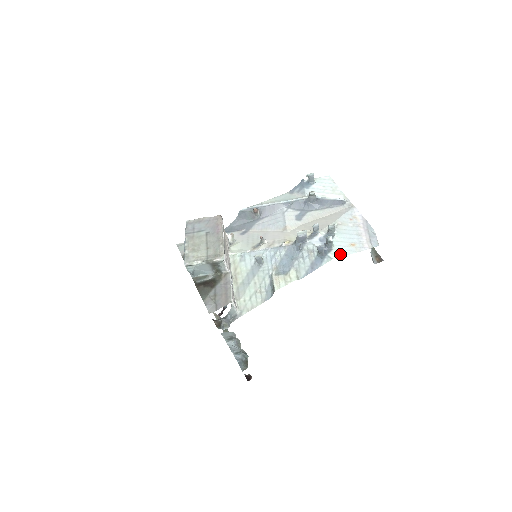
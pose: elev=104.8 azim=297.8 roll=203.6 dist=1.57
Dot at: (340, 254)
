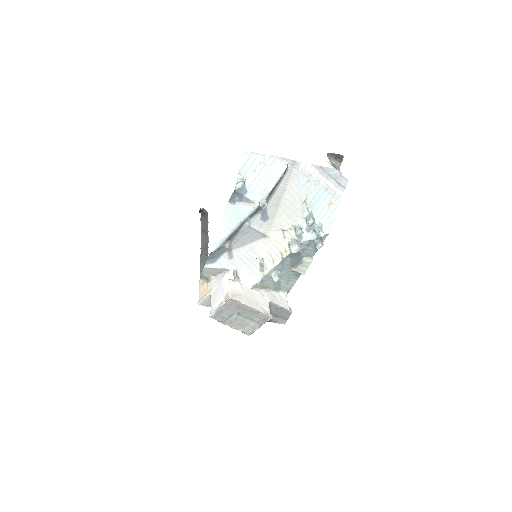
Dot at: (330, 224)
